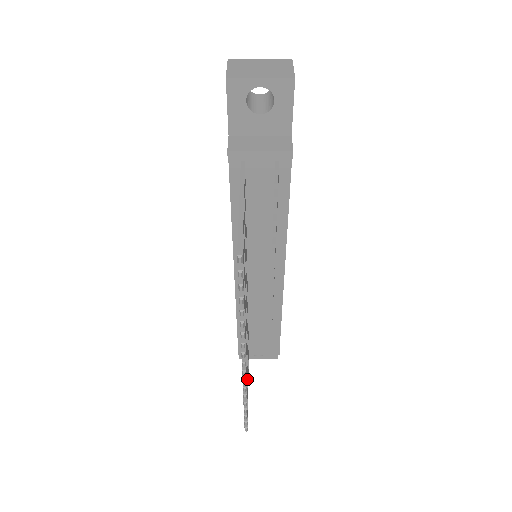
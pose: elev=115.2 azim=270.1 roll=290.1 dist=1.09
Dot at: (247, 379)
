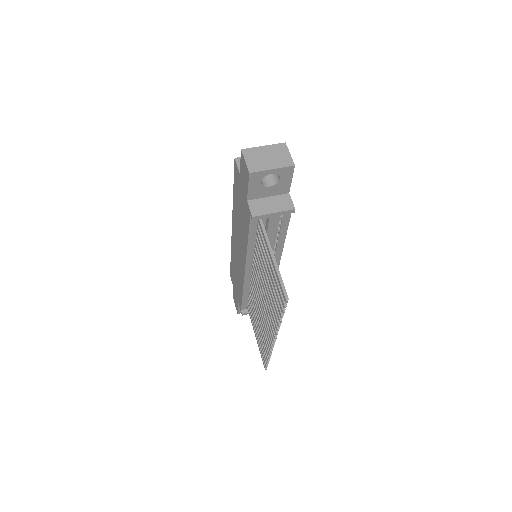
Dot at: occluded
